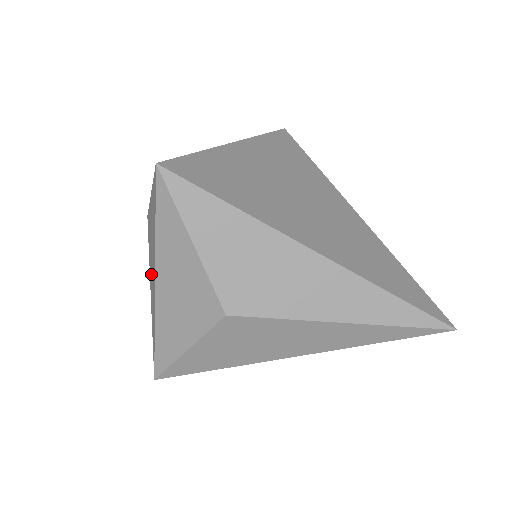
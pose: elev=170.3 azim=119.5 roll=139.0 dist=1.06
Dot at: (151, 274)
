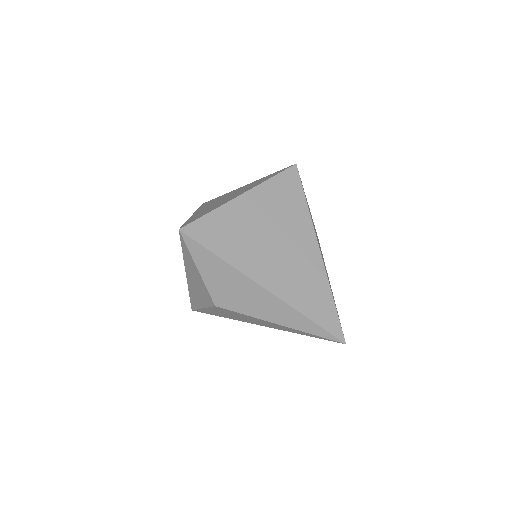
Dot at: occluded
